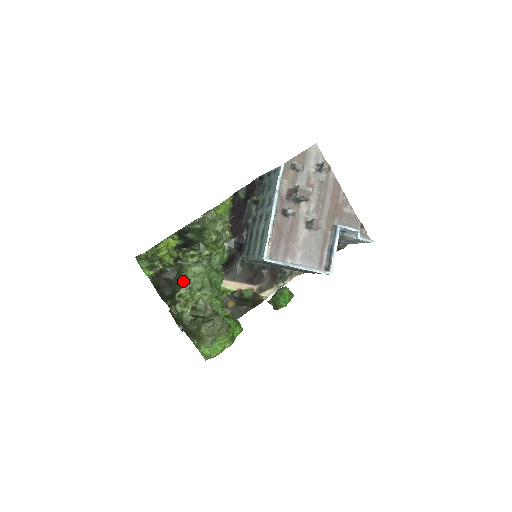
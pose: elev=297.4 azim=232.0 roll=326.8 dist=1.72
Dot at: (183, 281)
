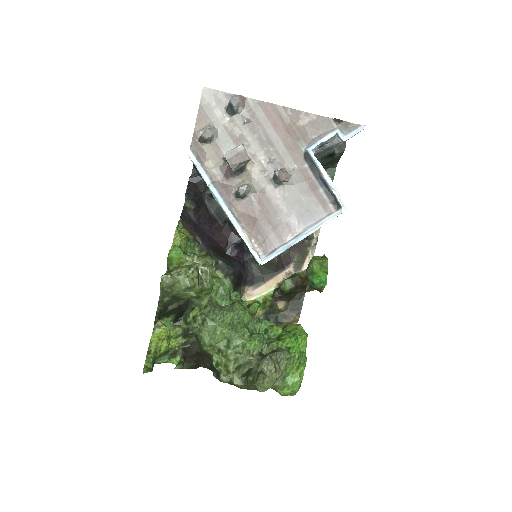
Dot at: (207, 350)
